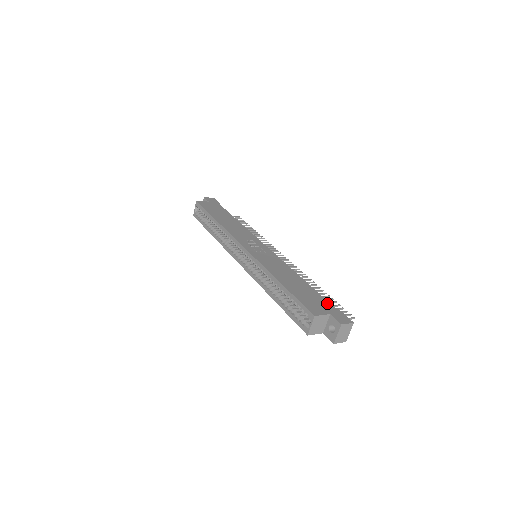
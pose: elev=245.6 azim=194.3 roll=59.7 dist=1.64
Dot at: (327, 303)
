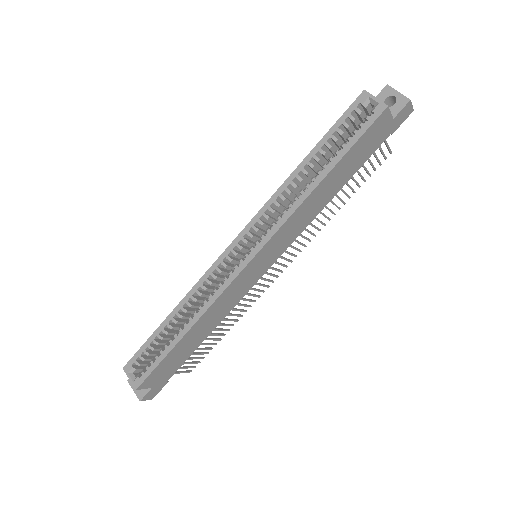
Dot at: occluded
